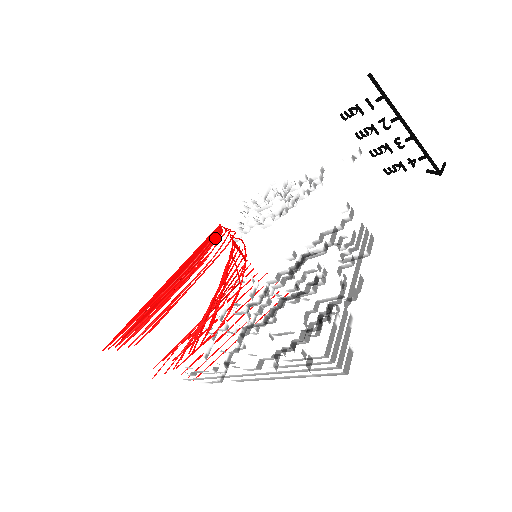
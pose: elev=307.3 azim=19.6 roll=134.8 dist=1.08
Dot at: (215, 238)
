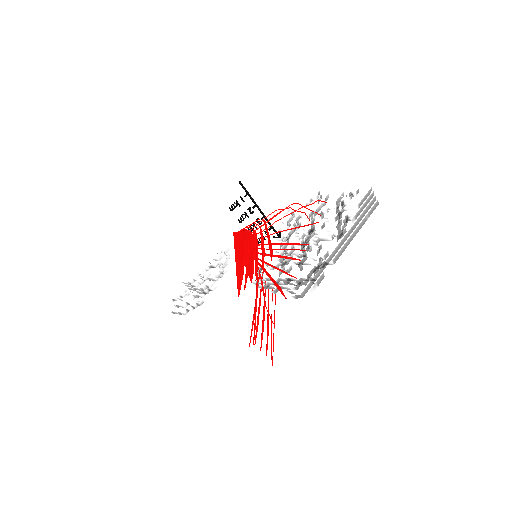
Dot at: (244, 230)
